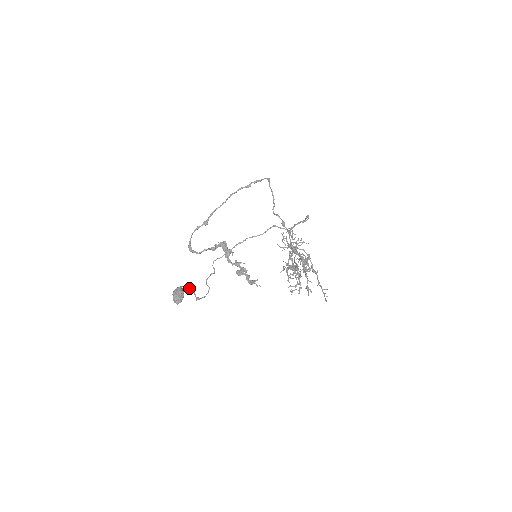
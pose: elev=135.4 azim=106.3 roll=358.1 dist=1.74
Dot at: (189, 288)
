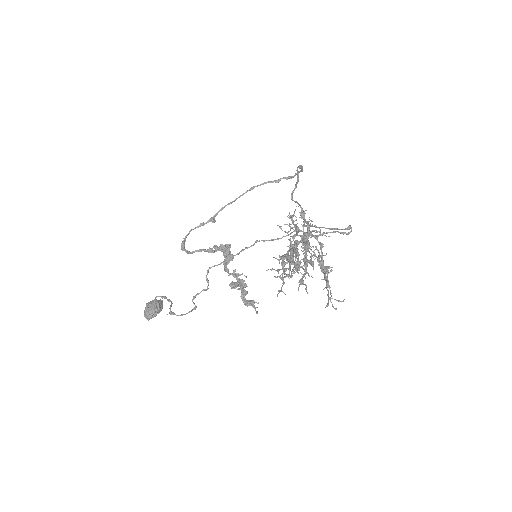
Dot at: (167, 299)
